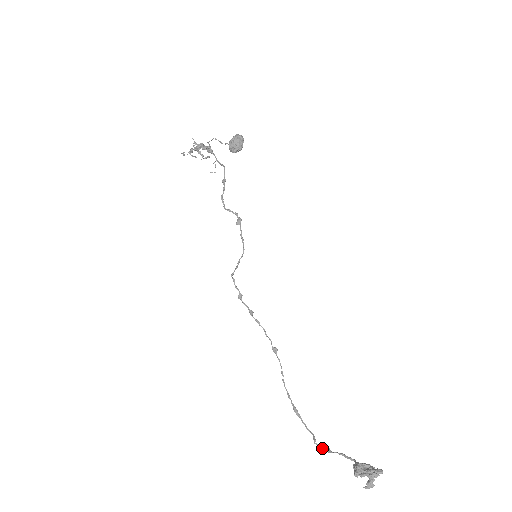
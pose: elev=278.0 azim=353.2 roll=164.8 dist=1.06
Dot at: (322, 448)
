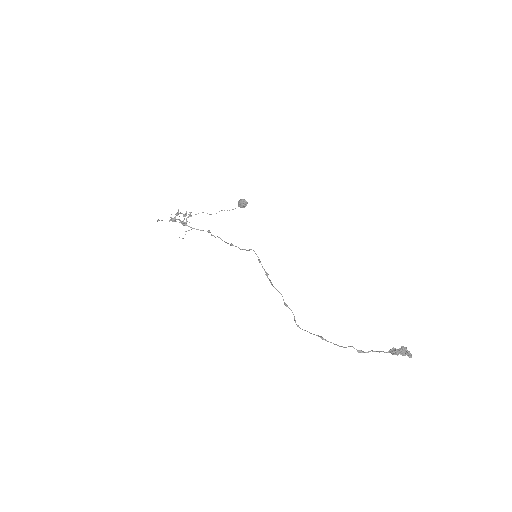
Dot at: (359, 350)
